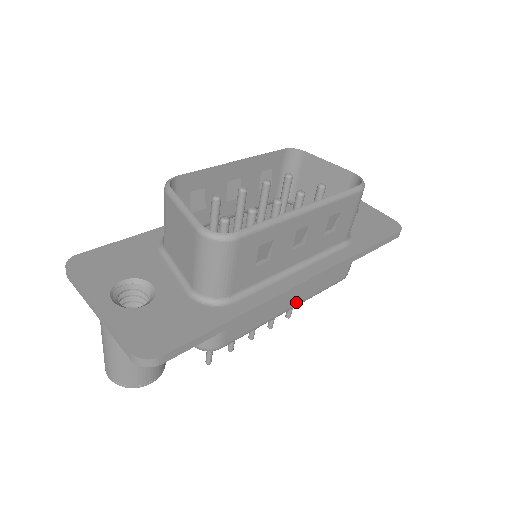
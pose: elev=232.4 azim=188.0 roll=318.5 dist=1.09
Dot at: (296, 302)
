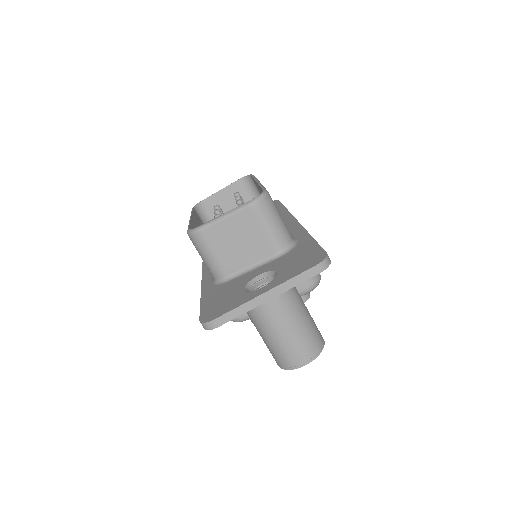
Dot at: occluded
